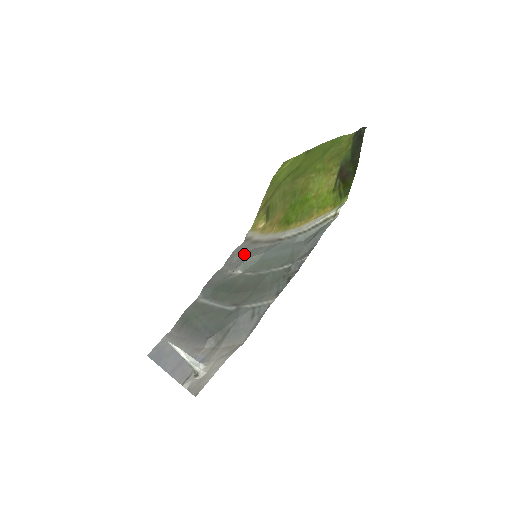
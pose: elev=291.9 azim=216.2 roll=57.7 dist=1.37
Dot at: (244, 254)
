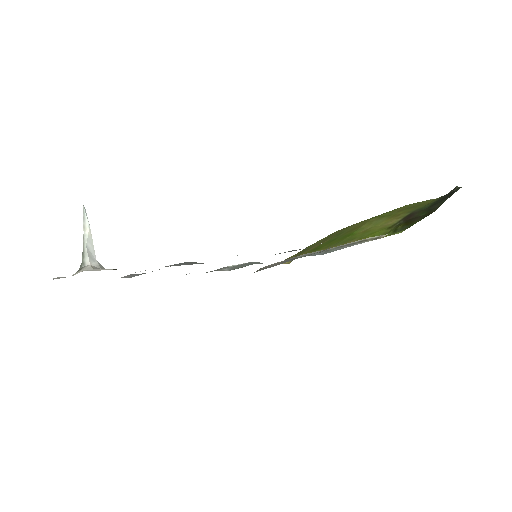
Dot at: occluded
